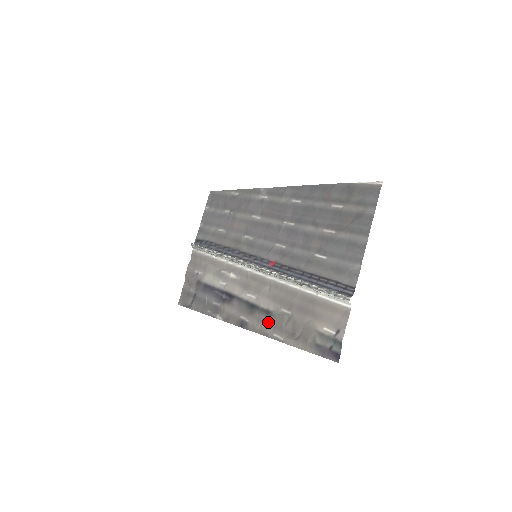
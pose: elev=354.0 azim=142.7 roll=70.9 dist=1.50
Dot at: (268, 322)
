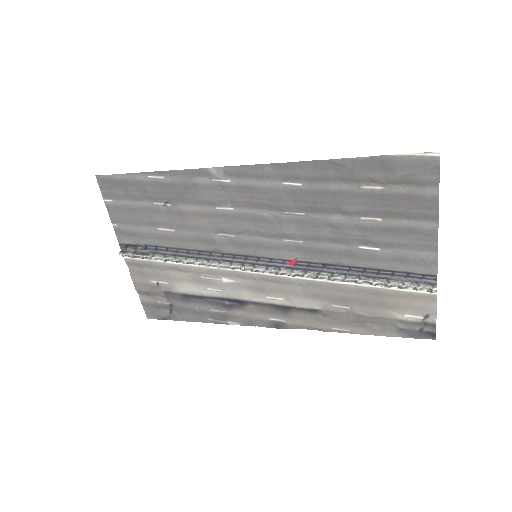
Dot at: (317, 319)
